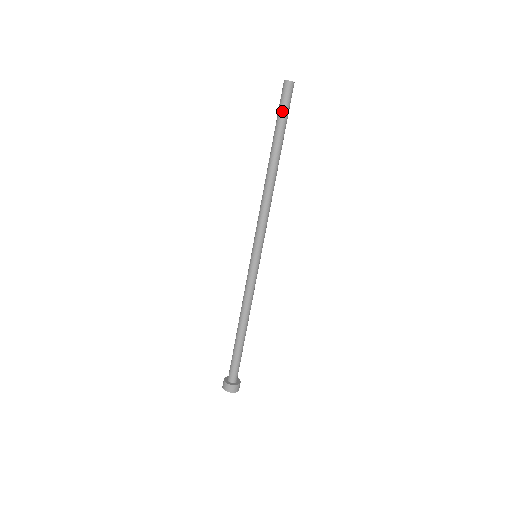
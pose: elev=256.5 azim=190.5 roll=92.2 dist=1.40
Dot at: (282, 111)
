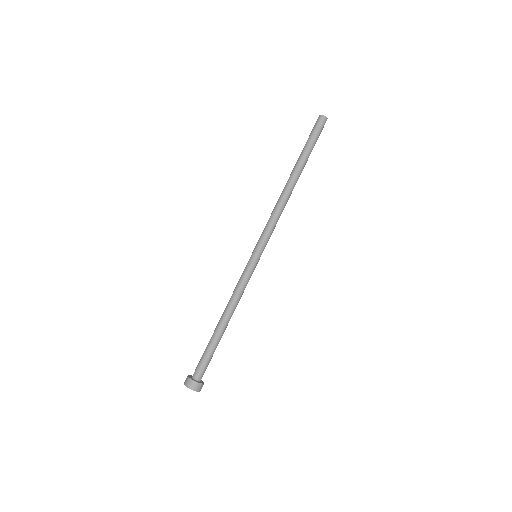
Dot at: (310, 137)
